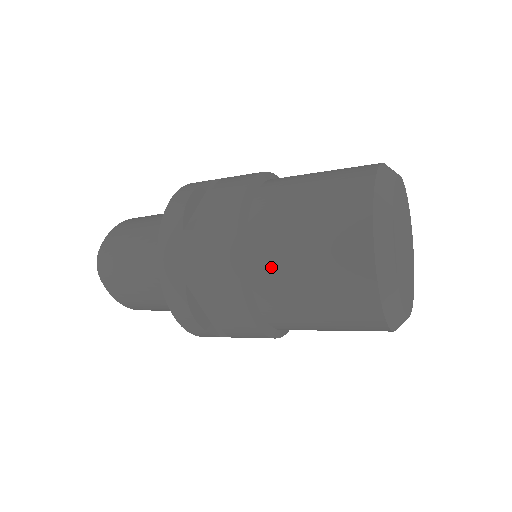
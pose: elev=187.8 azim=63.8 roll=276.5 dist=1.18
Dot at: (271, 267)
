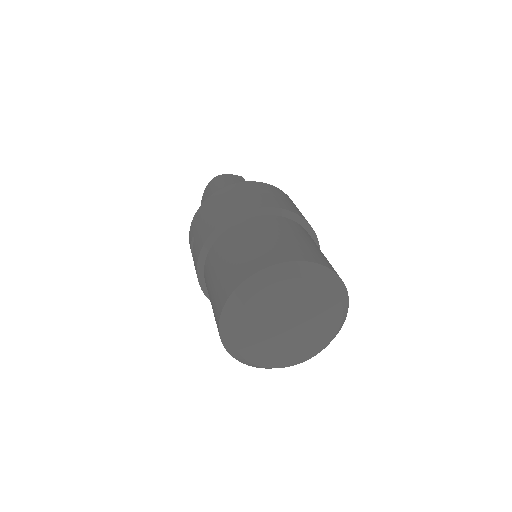
Dot at: occluded
